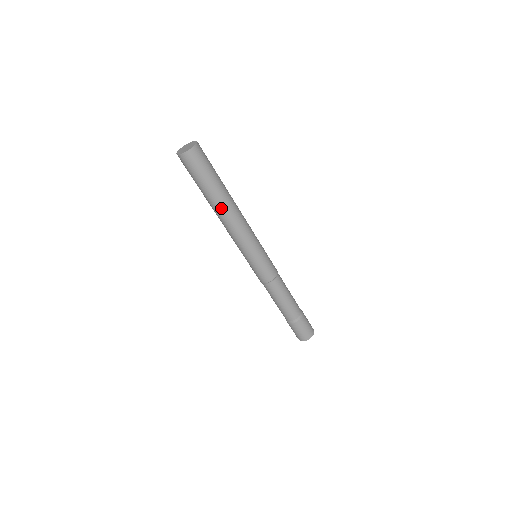
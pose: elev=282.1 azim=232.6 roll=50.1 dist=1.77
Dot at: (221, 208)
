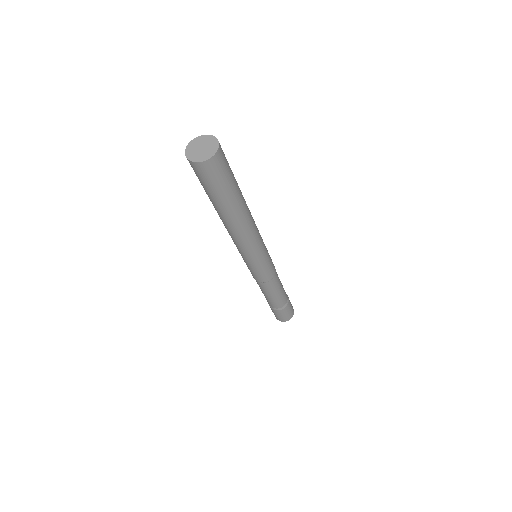
Dot at: (235, 220)
